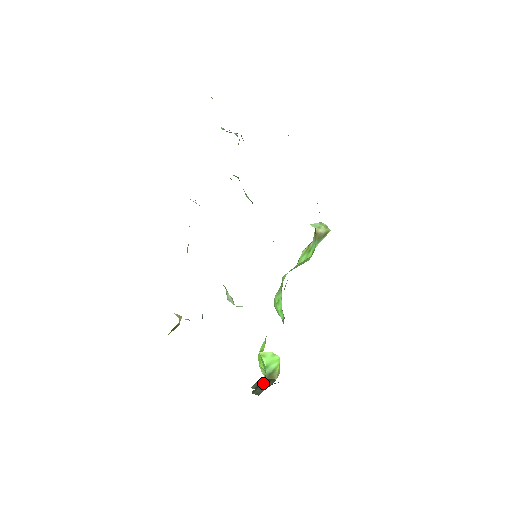
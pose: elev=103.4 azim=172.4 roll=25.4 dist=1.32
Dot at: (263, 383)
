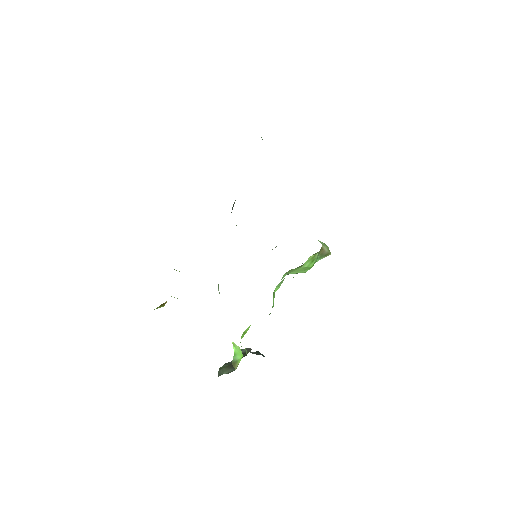
Dot at: (227, 366)
